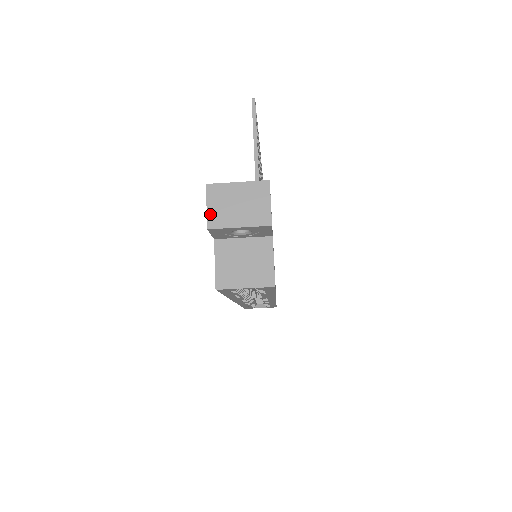
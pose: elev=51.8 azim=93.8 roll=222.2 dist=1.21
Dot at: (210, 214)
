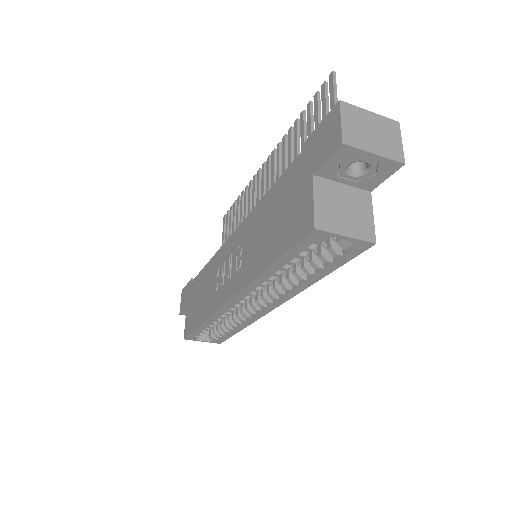
Dot at: (345, 130)
